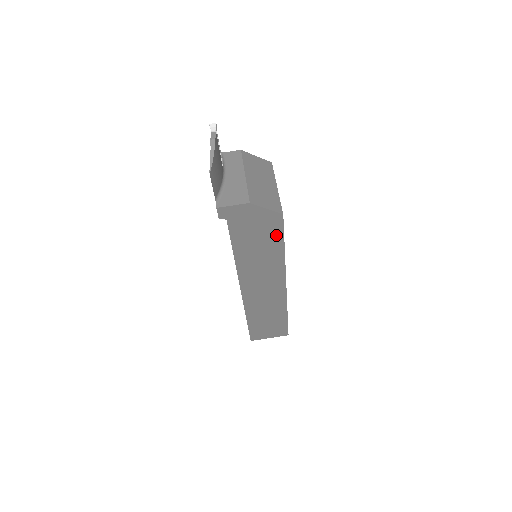
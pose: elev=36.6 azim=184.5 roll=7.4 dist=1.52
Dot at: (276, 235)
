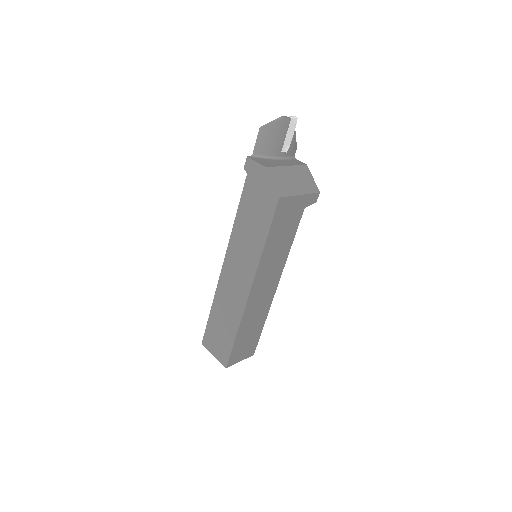
Dot at: (267, 218)
